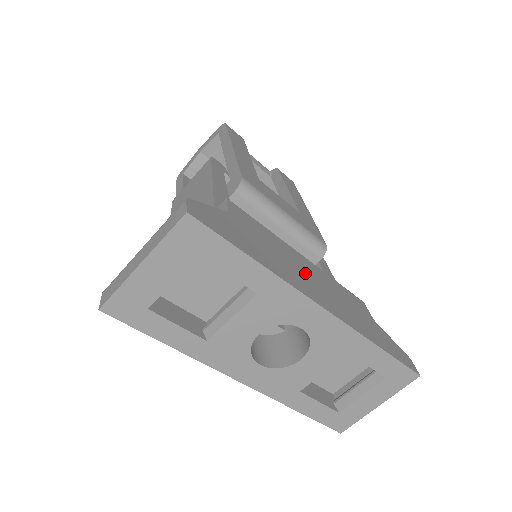
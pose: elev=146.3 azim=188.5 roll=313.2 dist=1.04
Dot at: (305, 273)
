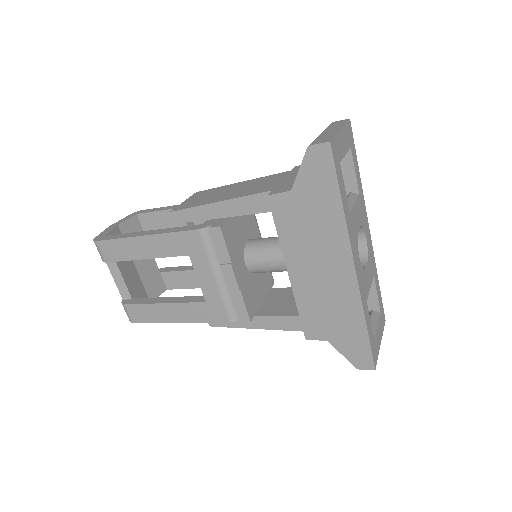
Dot at: occluded
